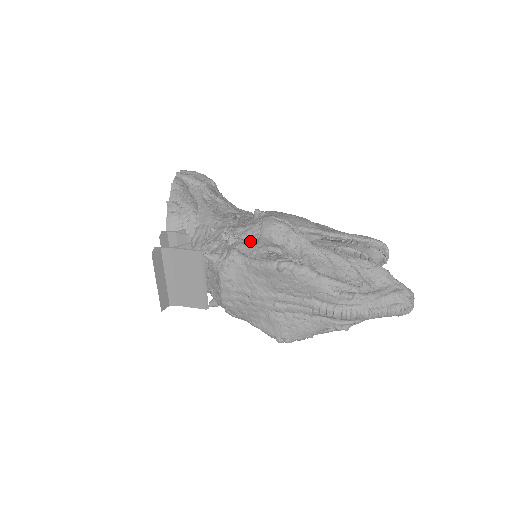
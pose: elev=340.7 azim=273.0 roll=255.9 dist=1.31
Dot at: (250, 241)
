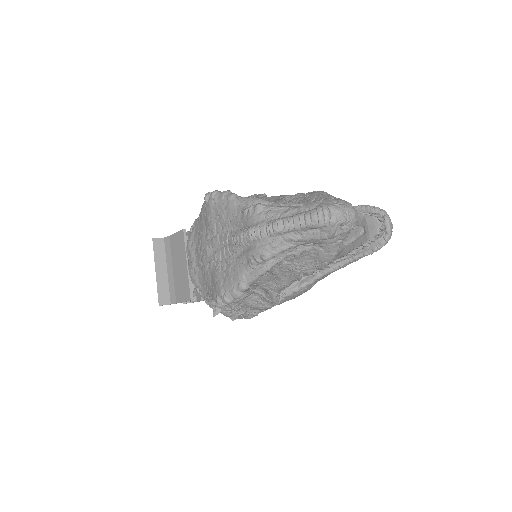
Dot at: occluded
